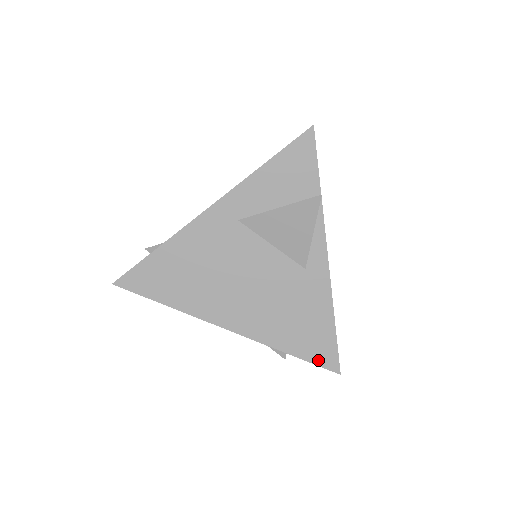
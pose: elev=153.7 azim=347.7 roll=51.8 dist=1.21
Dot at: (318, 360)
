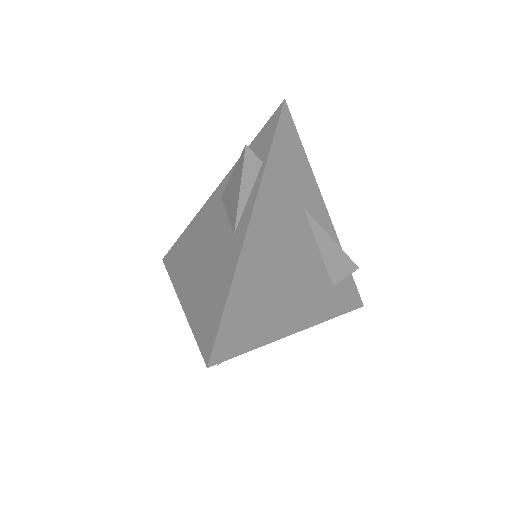
Dot at: (203, 343)
